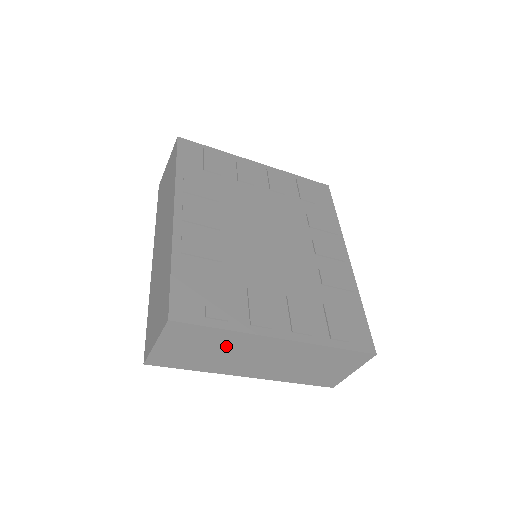
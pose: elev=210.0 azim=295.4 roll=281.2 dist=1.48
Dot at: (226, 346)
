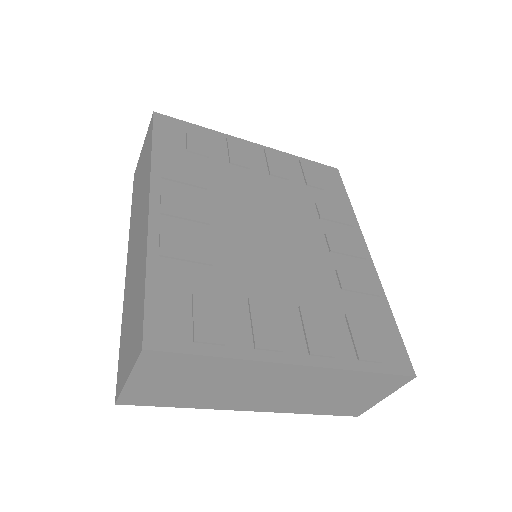
Dot at: (223, 377)
